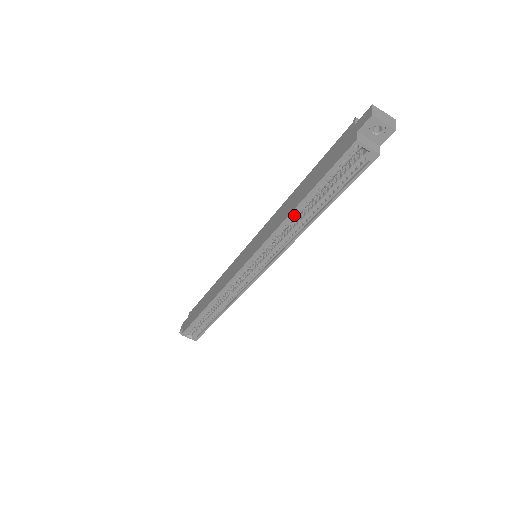
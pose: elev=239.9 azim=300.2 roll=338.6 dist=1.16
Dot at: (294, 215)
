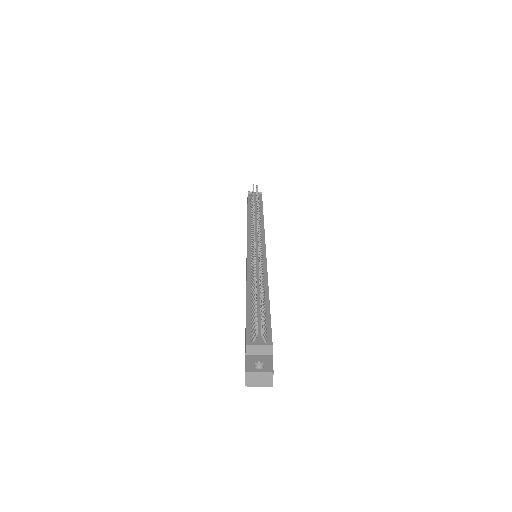
Dot at: occluded
